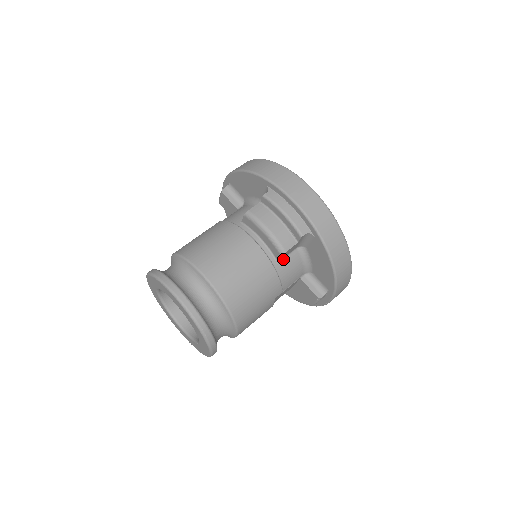
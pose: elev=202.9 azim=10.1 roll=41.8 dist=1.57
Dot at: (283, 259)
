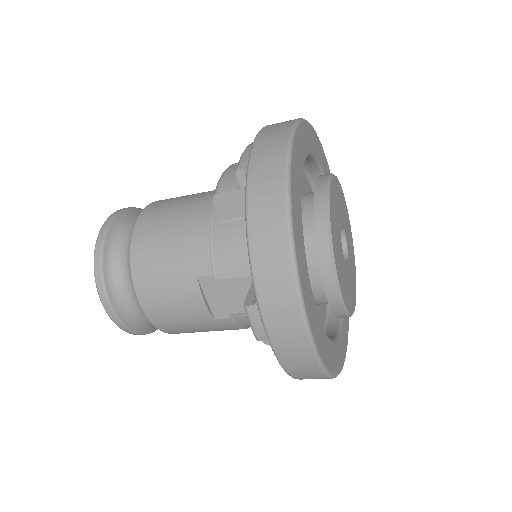
Dot at: (230, 221)
